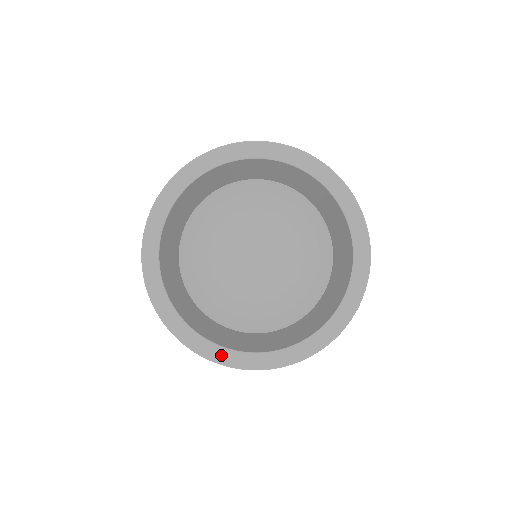
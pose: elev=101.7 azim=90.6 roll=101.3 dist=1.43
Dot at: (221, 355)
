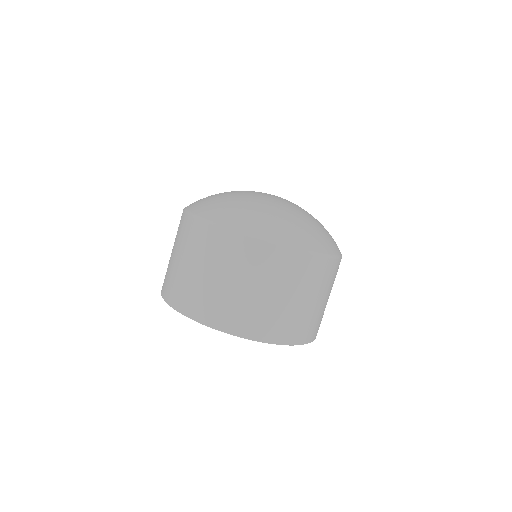
Dot at: occluded
